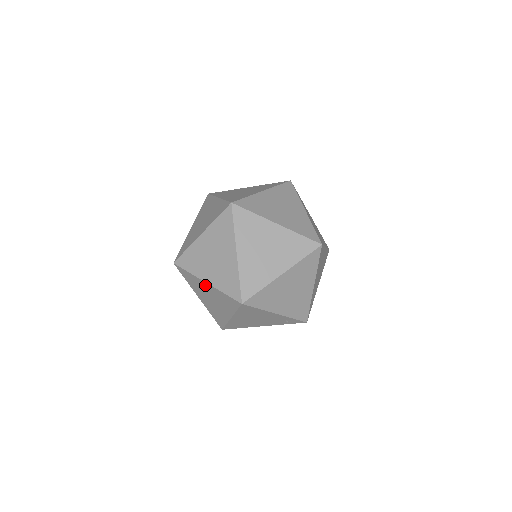
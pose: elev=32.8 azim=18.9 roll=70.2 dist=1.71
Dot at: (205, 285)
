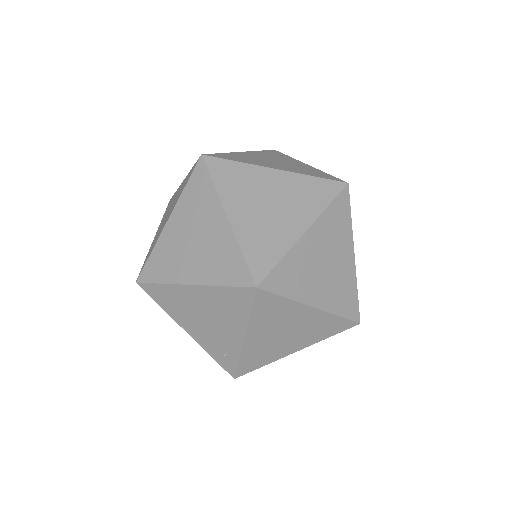
Dot at: (218, 218)
